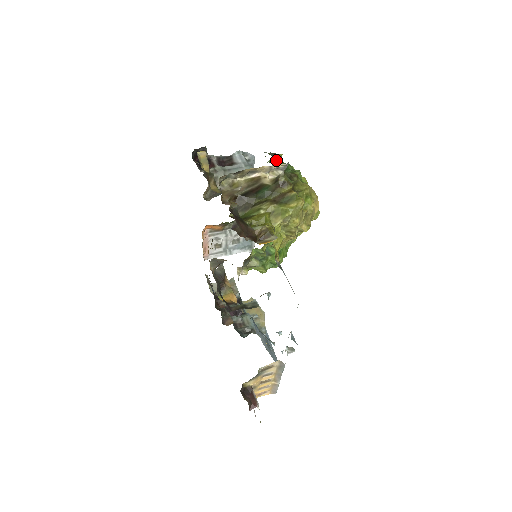
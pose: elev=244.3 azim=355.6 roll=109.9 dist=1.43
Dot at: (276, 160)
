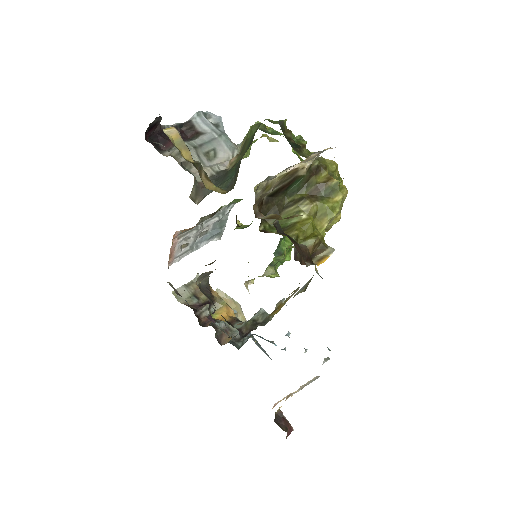
Dot at: (283, 130)
